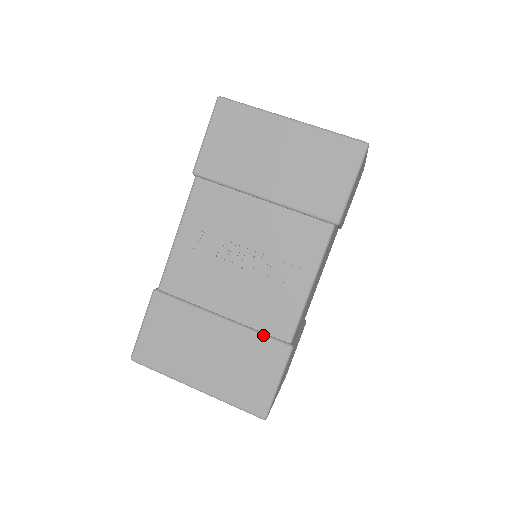
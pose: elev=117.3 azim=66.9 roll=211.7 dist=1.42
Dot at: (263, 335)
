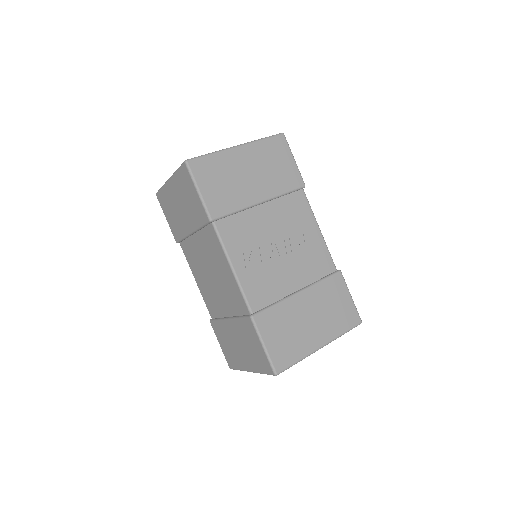
Dot at: (325, 278)
